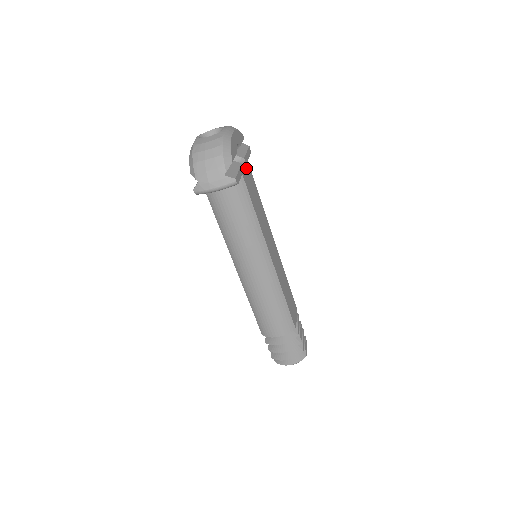
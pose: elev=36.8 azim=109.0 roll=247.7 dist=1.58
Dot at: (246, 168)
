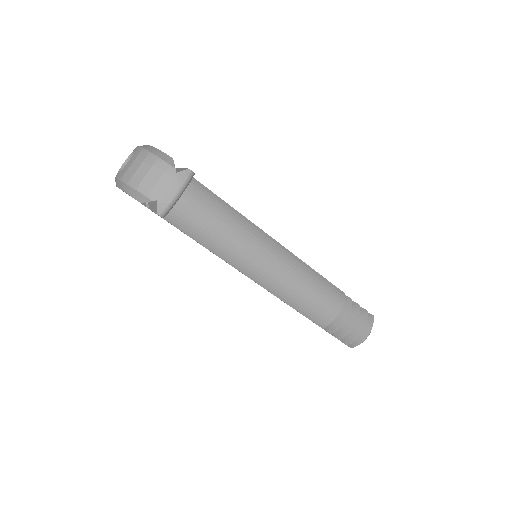
Dot at: occluded
